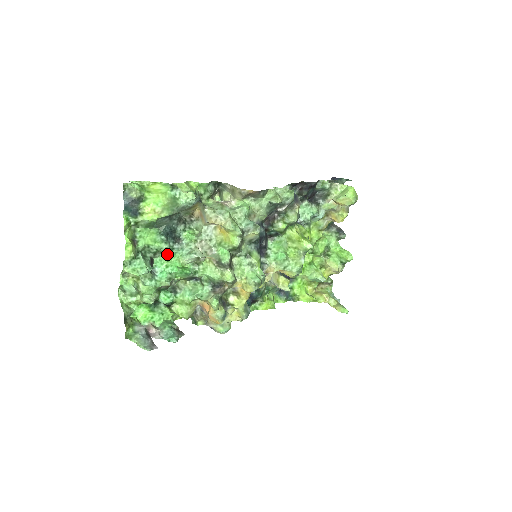
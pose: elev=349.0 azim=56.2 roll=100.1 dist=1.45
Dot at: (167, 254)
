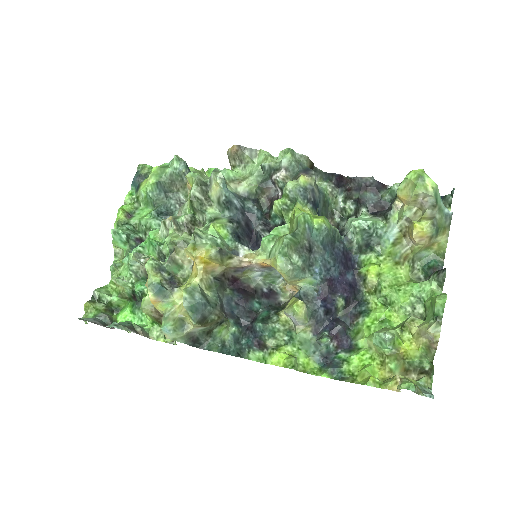
Dot at: occluded
